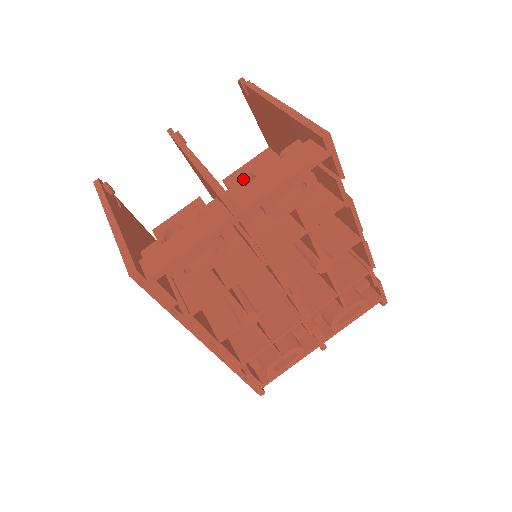
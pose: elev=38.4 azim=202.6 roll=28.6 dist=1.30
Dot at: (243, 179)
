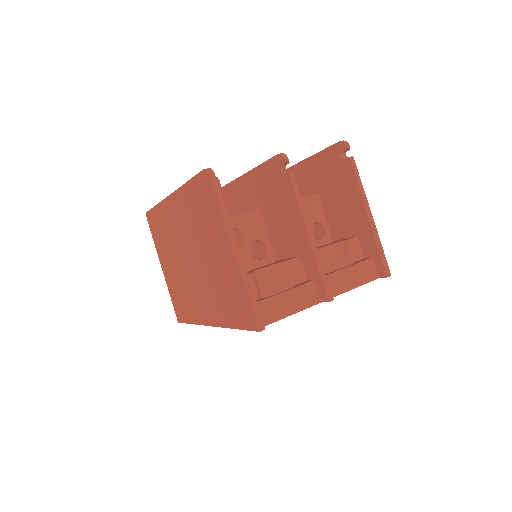
Dot at: occluded
